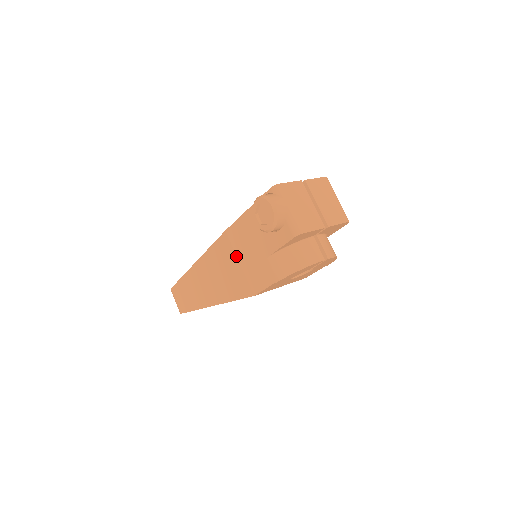
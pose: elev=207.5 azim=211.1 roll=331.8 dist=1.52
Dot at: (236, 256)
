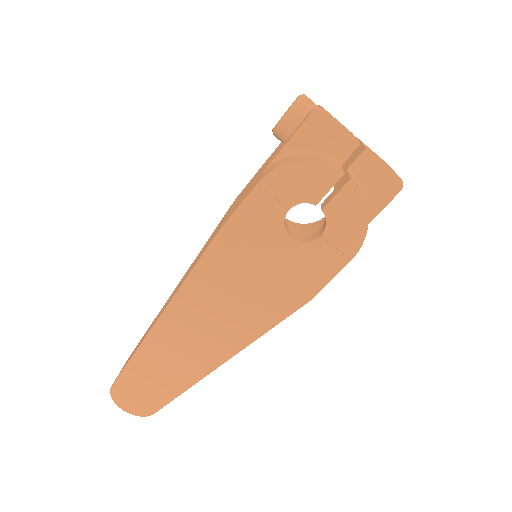
Dot at: occluded
